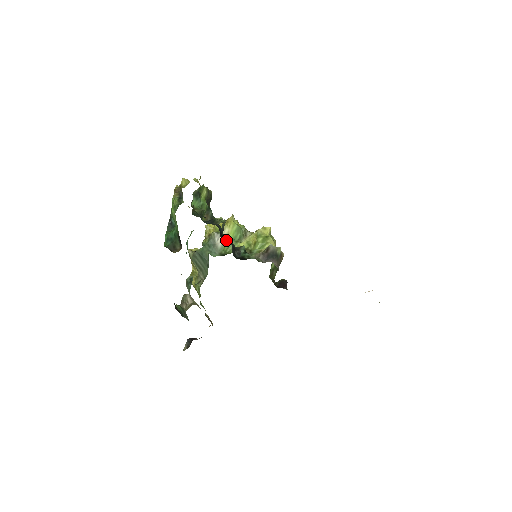
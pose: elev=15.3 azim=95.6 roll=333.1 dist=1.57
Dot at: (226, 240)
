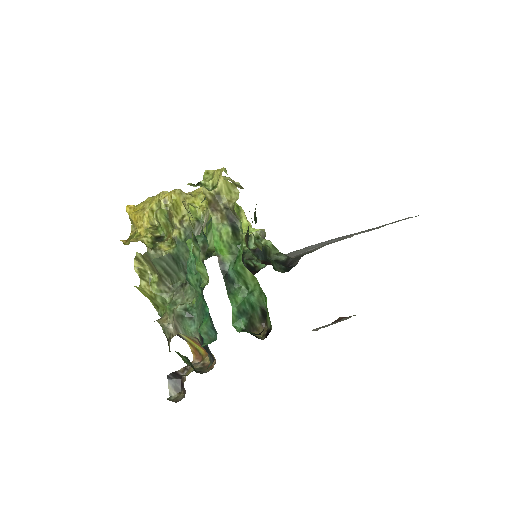
Dot at: occluded
